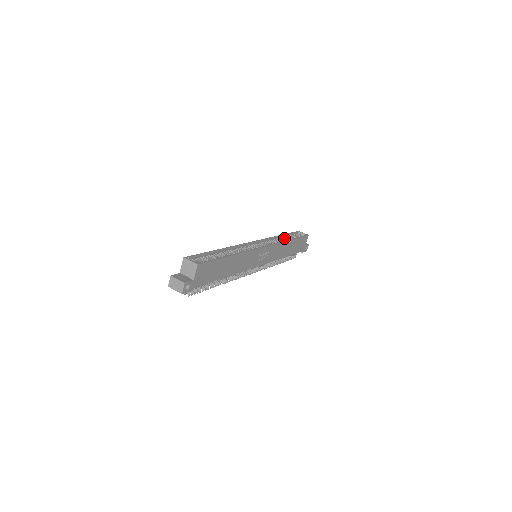
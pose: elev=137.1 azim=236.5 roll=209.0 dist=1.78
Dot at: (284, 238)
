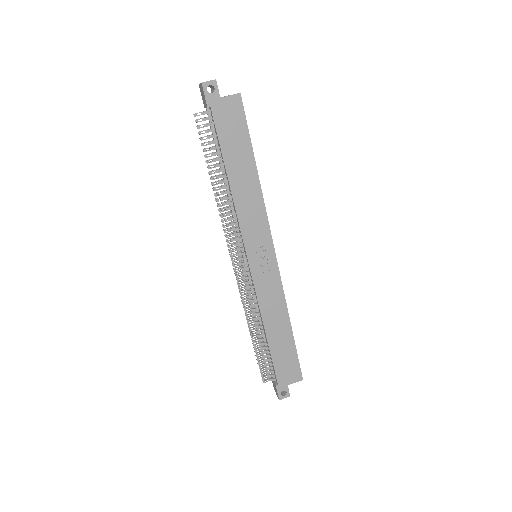
Dot at: occluded
